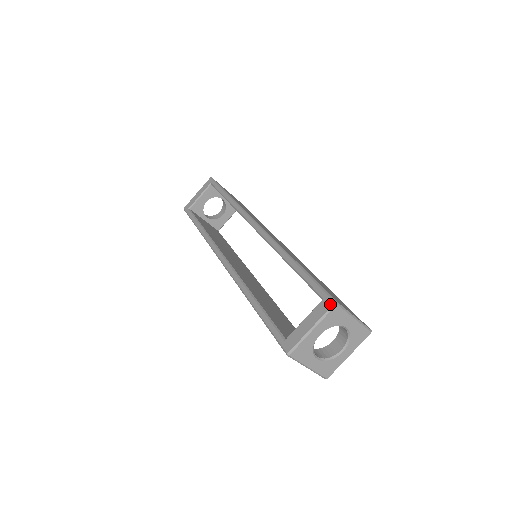
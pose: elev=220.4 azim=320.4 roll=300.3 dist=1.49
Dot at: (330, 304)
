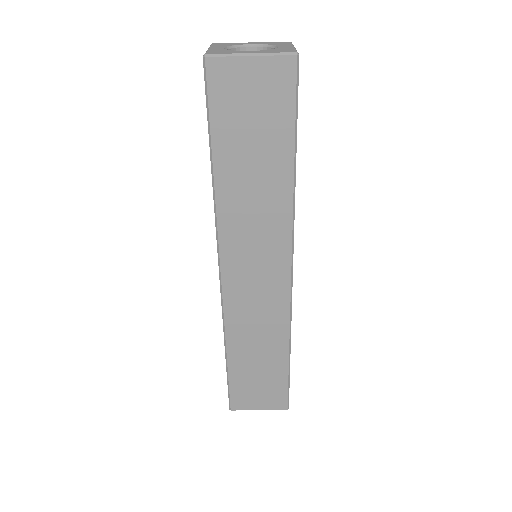
Dot at: occluded
